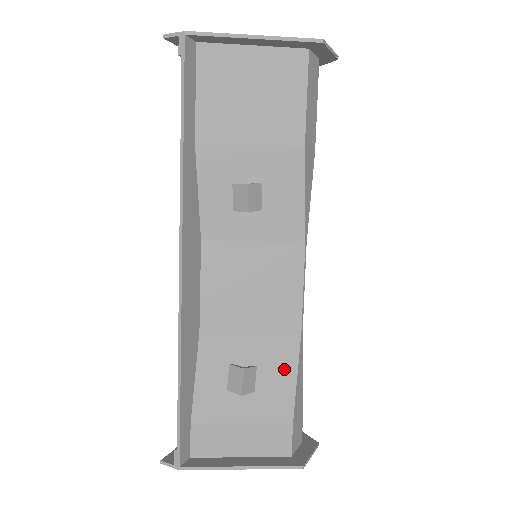
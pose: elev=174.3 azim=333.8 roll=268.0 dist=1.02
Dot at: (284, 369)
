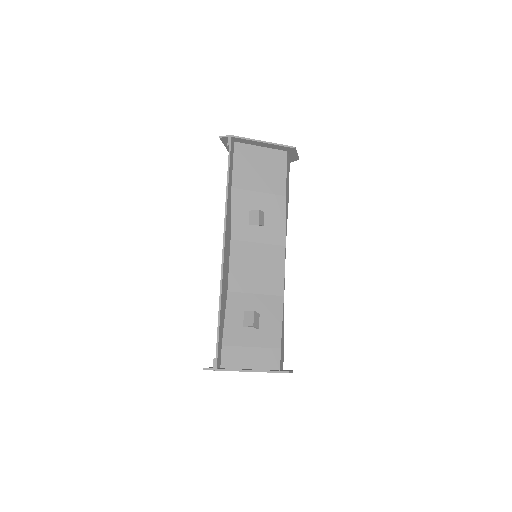
Dot at: (275, 316)
